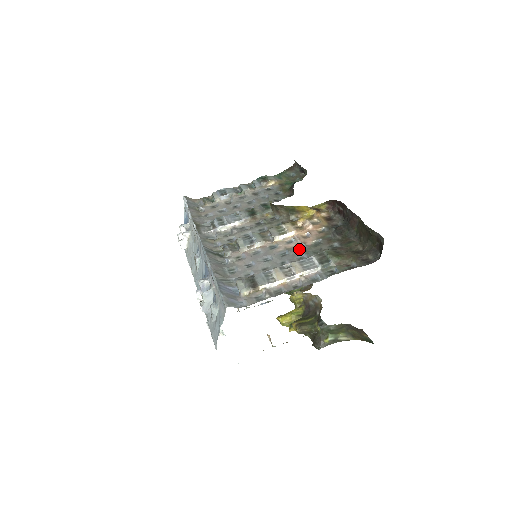
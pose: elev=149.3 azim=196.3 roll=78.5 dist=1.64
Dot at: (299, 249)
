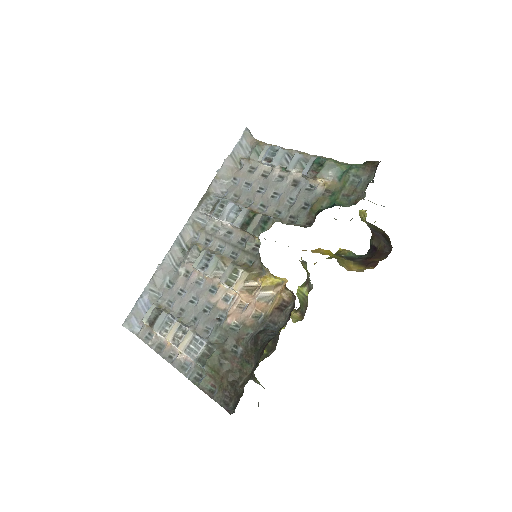
Dot at: (219, 317)
